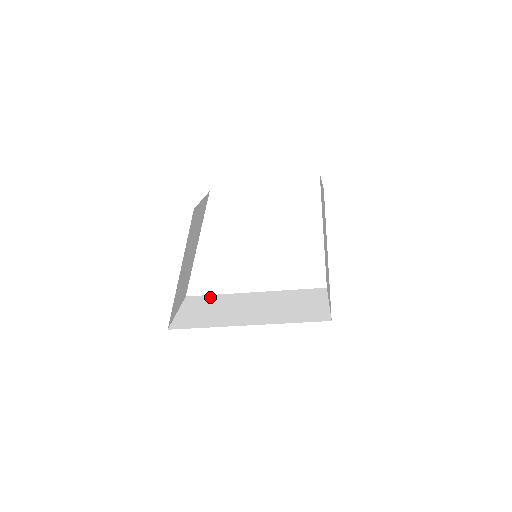
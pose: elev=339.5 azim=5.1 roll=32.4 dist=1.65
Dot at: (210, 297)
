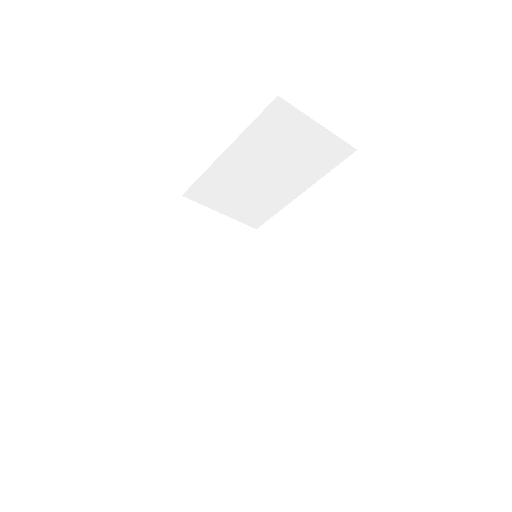
Dot at: occluded
